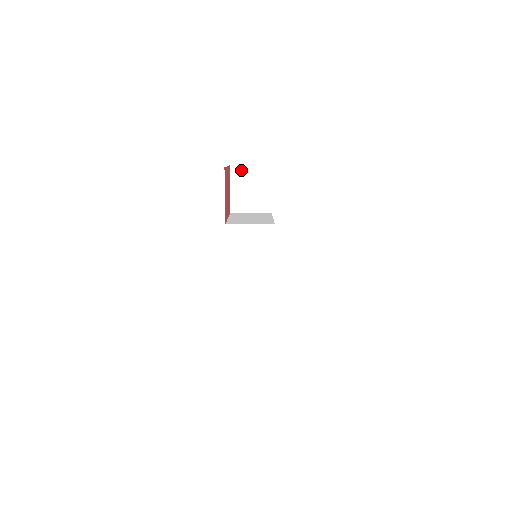
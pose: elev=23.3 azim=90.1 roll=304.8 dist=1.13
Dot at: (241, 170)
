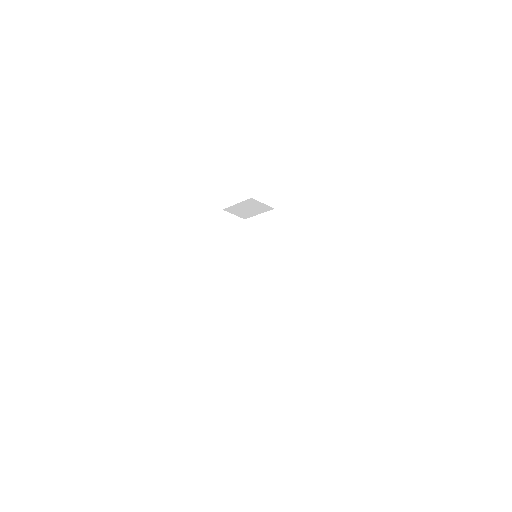
Dot at: (228, 215)
